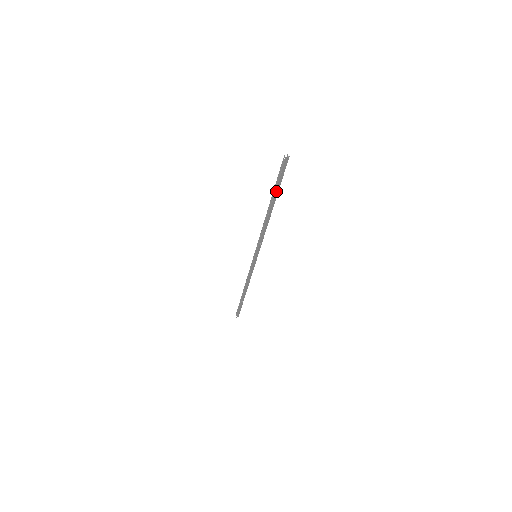
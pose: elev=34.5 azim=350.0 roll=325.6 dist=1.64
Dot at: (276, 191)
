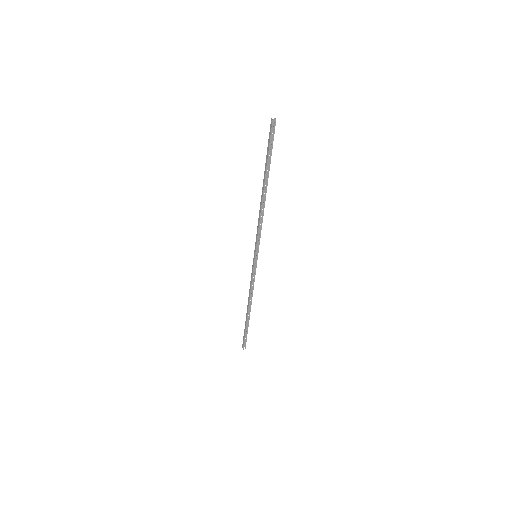
Dot at: (267, 164)
